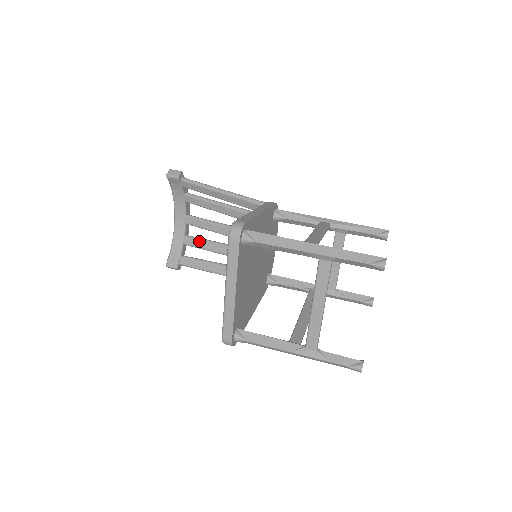
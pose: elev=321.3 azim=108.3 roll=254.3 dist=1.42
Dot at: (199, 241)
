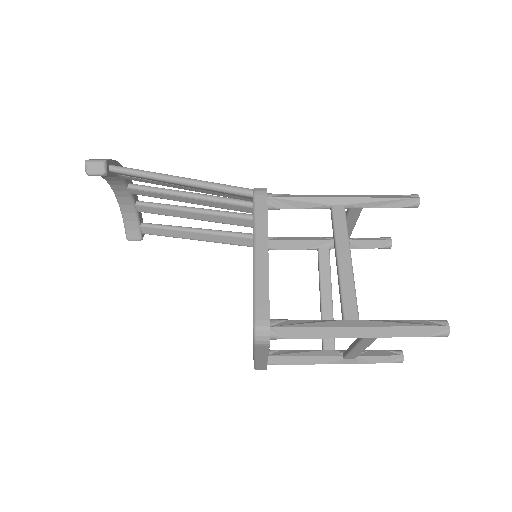
Dot at: (159, 209)
